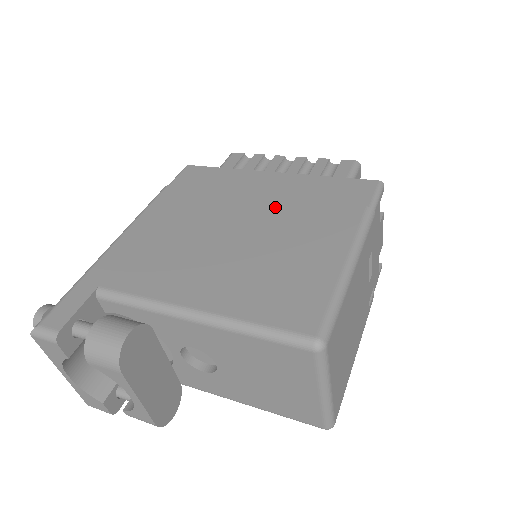
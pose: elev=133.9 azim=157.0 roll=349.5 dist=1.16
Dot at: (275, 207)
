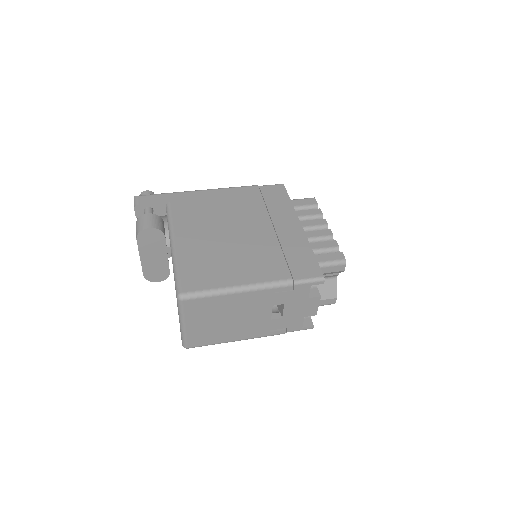
Dot at: (267, 239)
